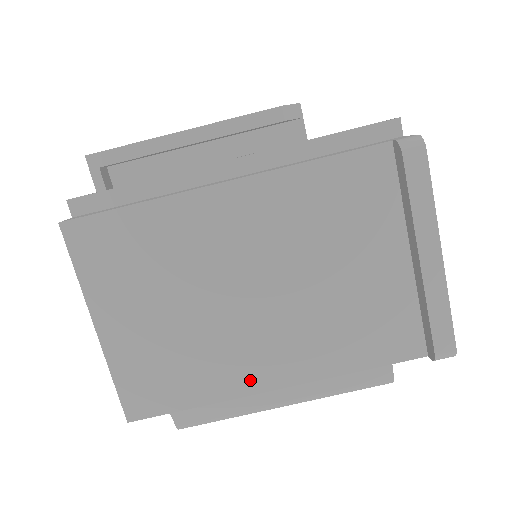
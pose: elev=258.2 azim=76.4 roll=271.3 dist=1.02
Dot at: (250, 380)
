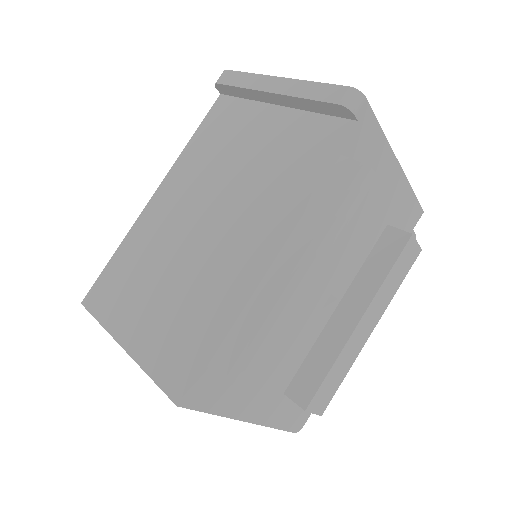
Dot at: (245, 273)
